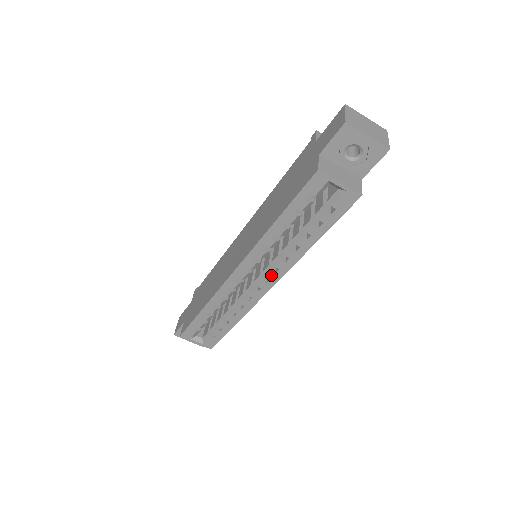
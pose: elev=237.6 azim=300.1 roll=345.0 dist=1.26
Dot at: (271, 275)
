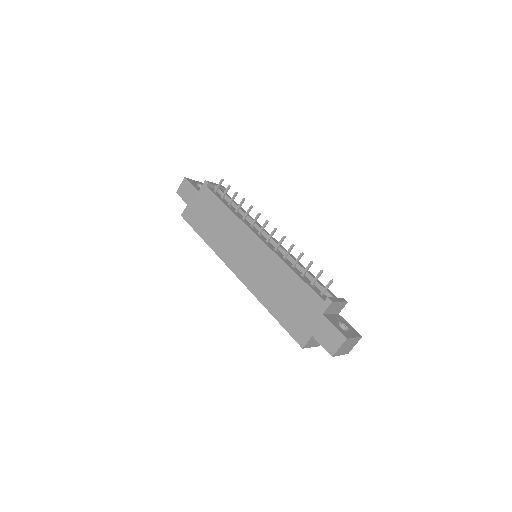
Dot at: occluded
